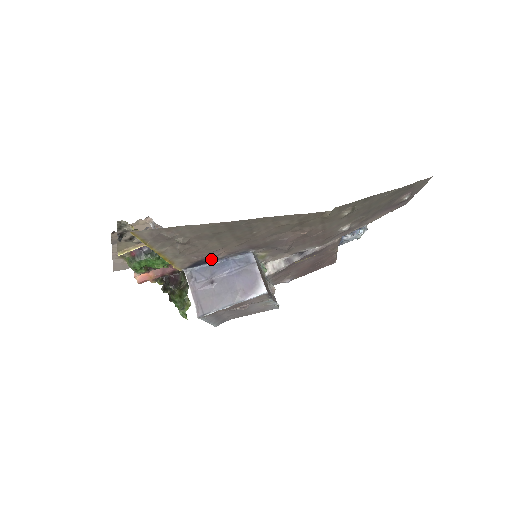
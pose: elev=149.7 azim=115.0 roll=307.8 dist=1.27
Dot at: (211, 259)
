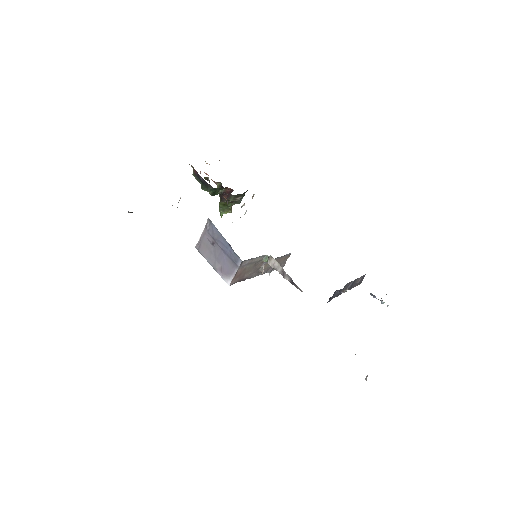
Dot at: occluded
